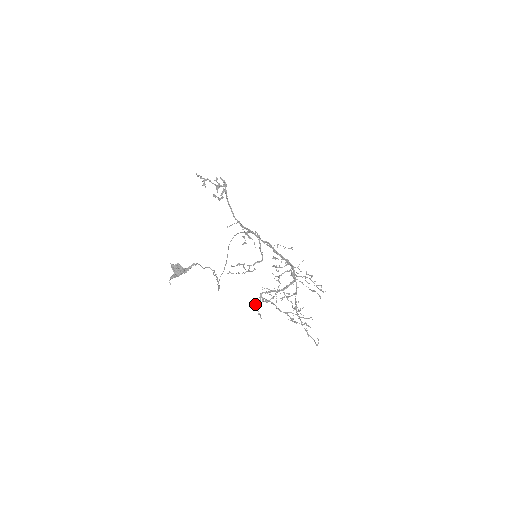
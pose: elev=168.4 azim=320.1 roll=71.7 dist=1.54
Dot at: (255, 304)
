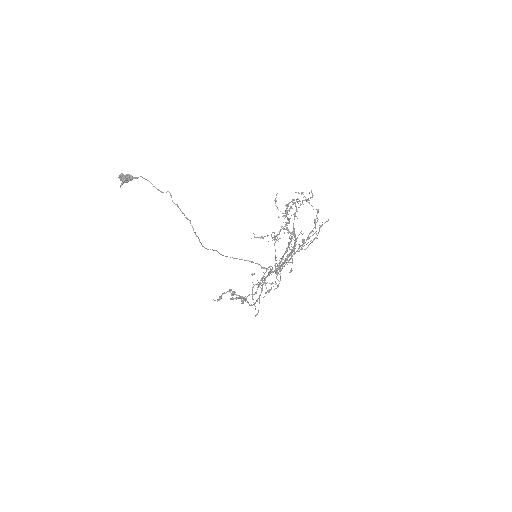
Dot at: occluded
